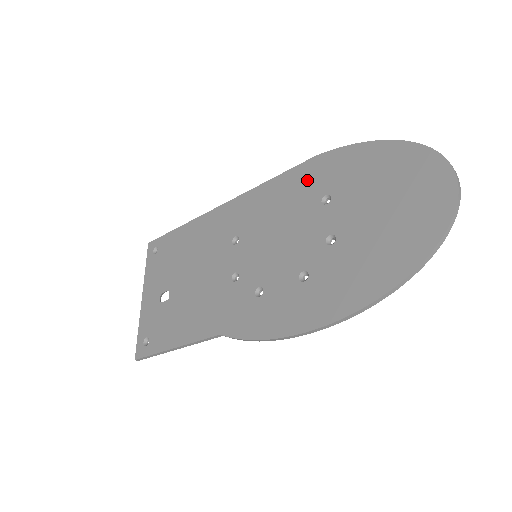
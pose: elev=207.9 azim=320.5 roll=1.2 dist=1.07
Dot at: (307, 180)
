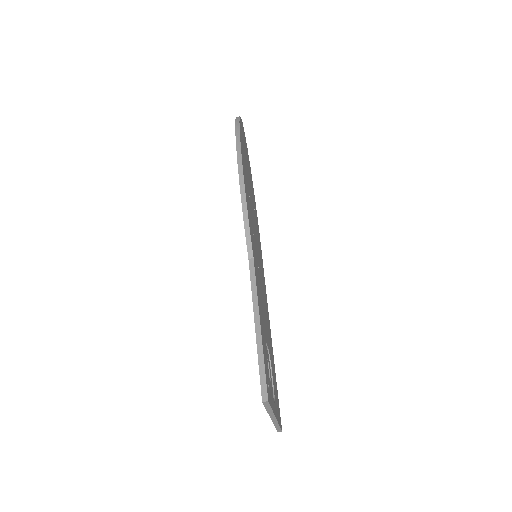
Dot at: occluded
